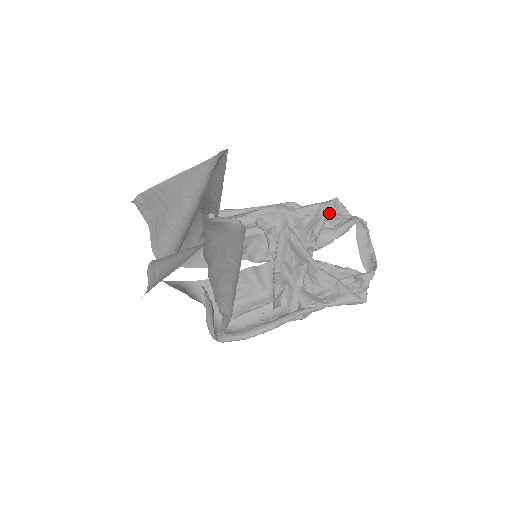
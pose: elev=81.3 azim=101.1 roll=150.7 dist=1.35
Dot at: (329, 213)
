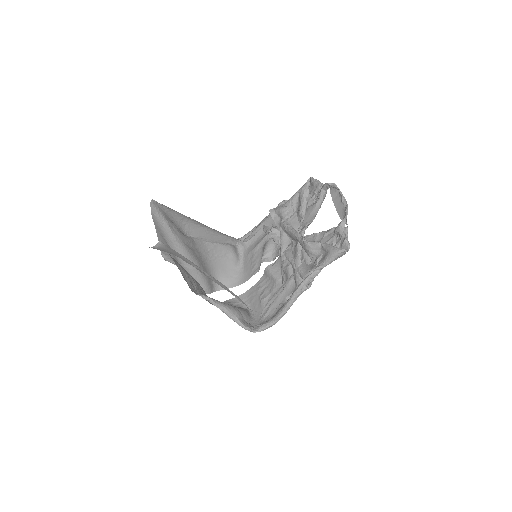
Dot at: (307, 193)
